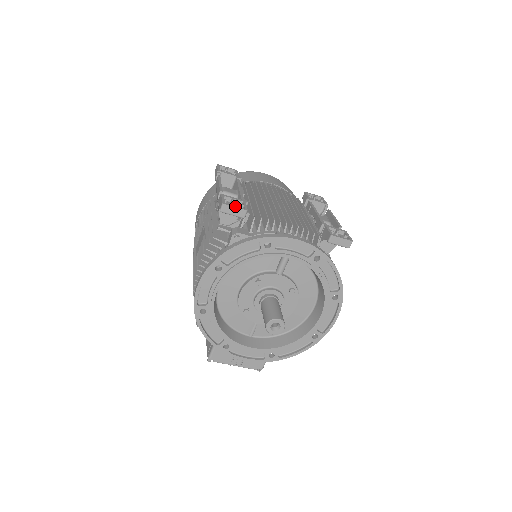
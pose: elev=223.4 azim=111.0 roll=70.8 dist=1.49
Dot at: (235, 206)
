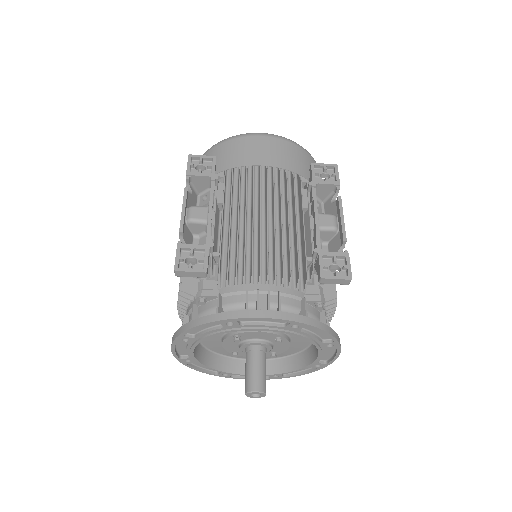
Dot at: (190, 269)
